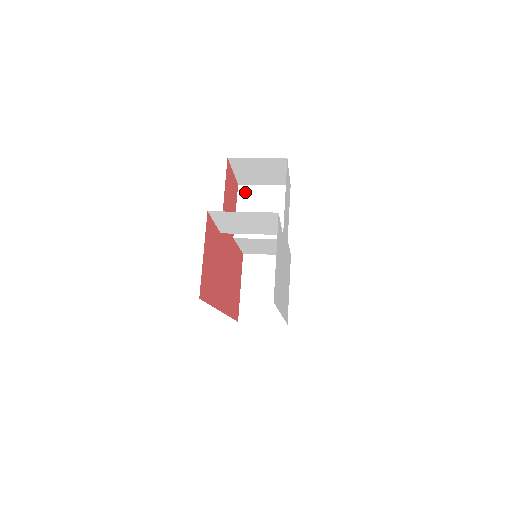
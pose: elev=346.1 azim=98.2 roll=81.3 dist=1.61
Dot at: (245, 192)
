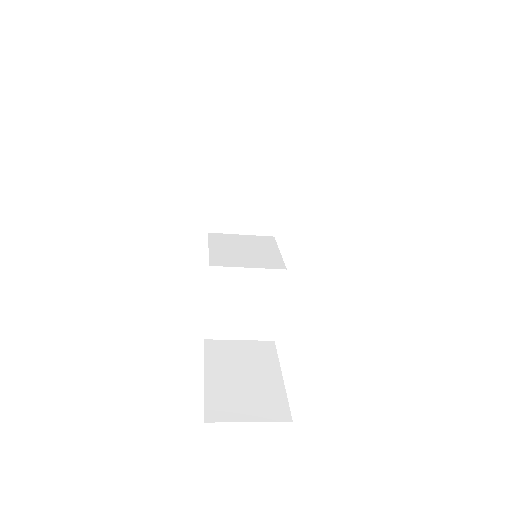
Dot at: (218, 237)
